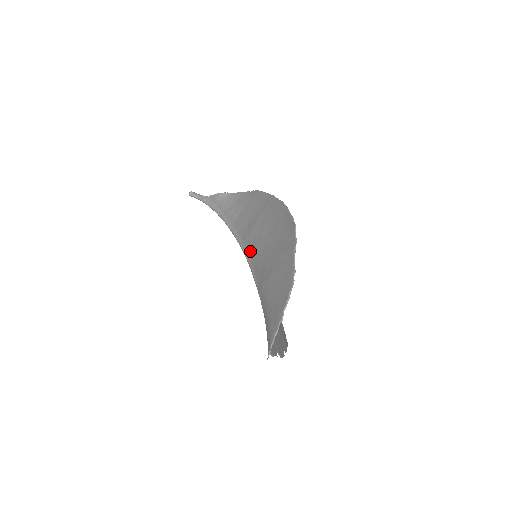
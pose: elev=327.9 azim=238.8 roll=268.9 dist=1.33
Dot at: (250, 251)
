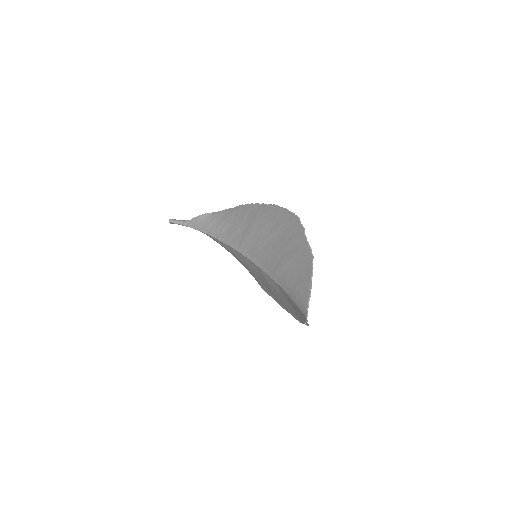
Dot at: (251, 252)
